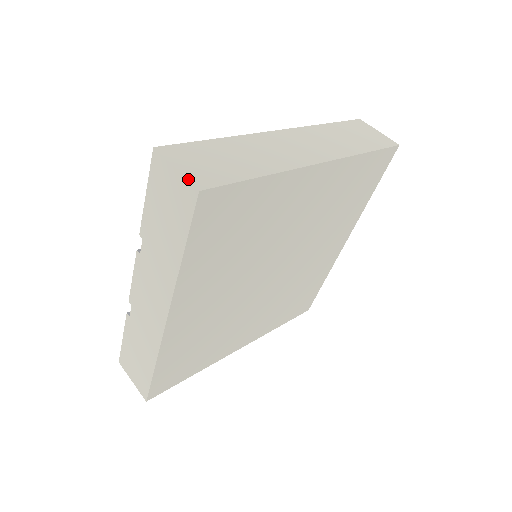
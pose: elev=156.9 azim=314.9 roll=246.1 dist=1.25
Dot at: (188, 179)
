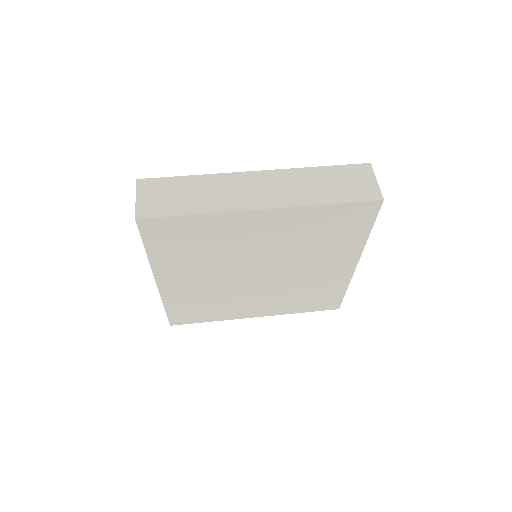
Dot at: (136, 208)
